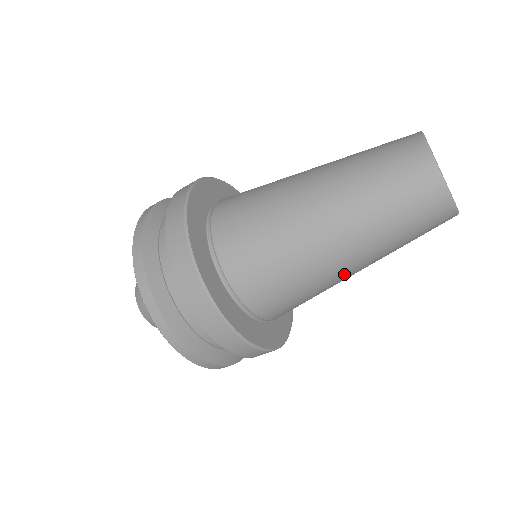
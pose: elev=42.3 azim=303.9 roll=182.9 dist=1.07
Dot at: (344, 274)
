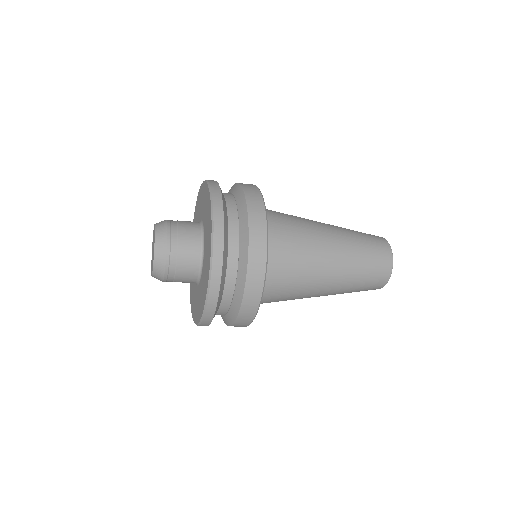
Dot at: occluded
